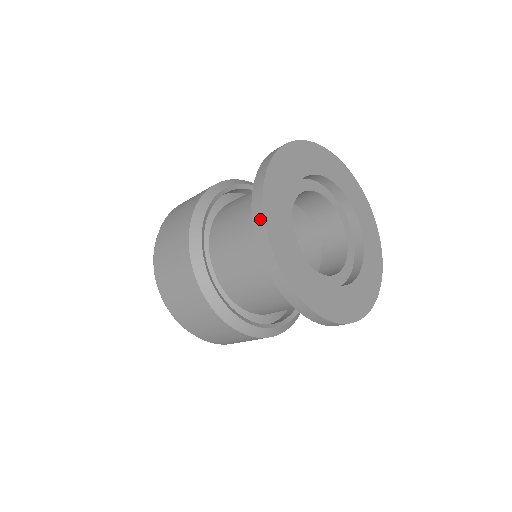
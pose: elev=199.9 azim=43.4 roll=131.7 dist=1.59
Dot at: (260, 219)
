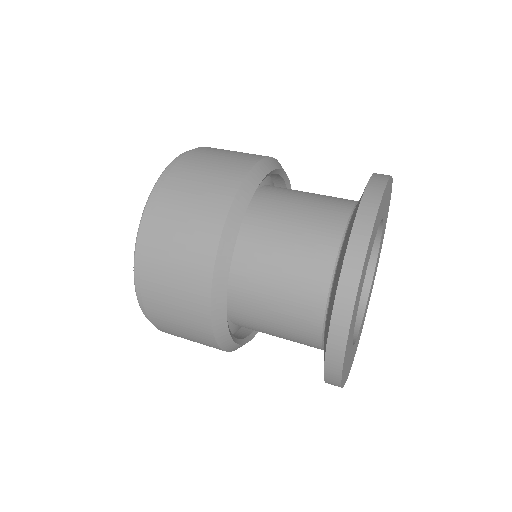
Dot at: (336, 382)
